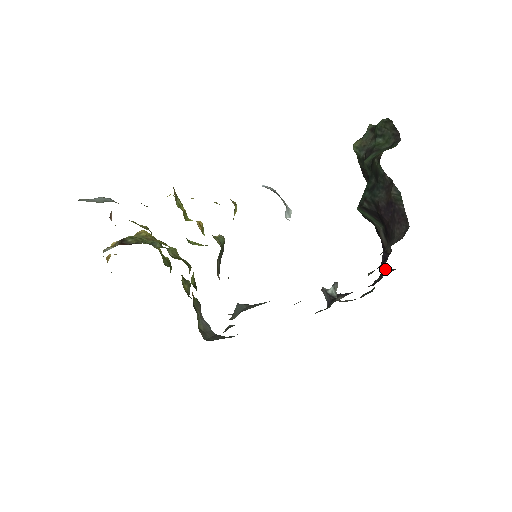
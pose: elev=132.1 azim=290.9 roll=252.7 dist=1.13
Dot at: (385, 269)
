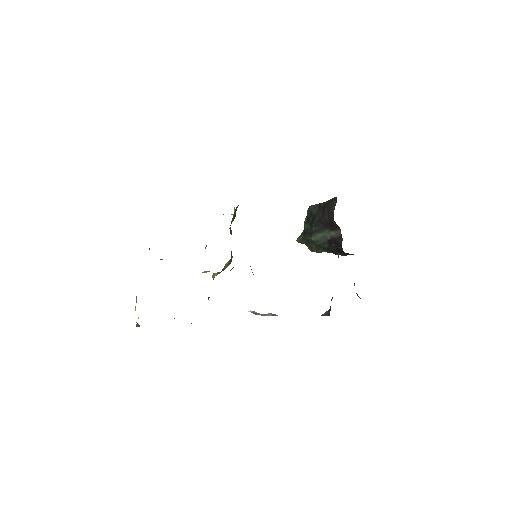
Dot at: occluded
